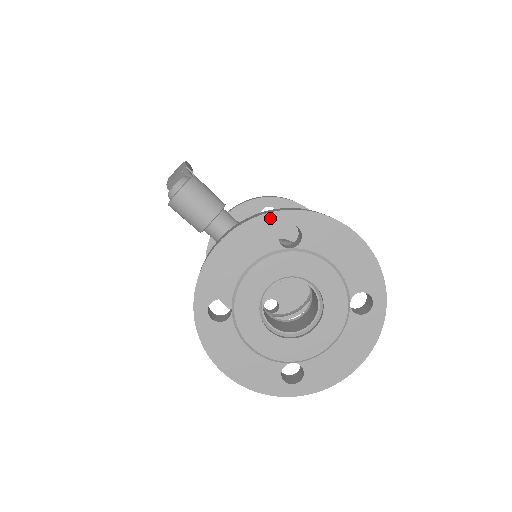
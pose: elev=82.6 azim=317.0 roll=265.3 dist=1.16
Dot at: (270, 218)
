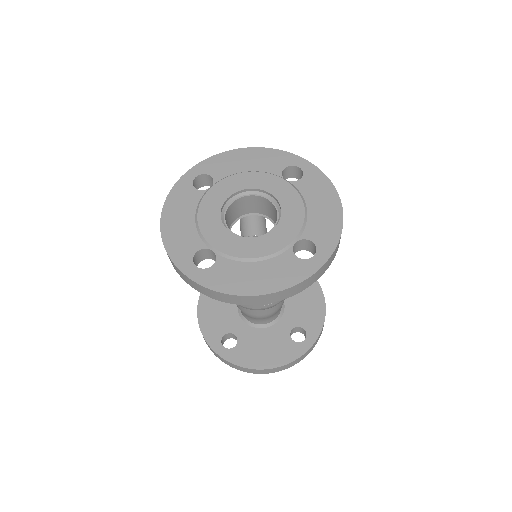
Dot at: (290, 156)
